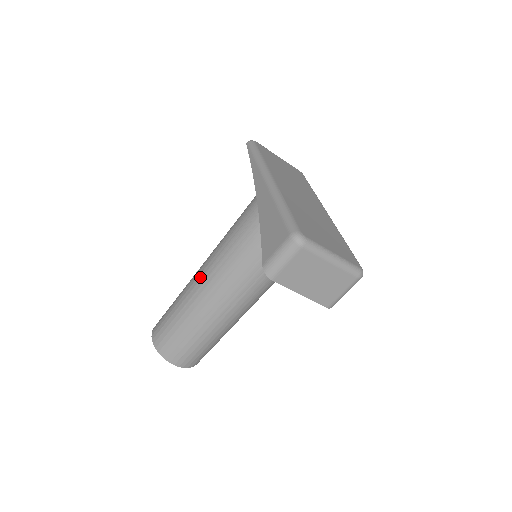
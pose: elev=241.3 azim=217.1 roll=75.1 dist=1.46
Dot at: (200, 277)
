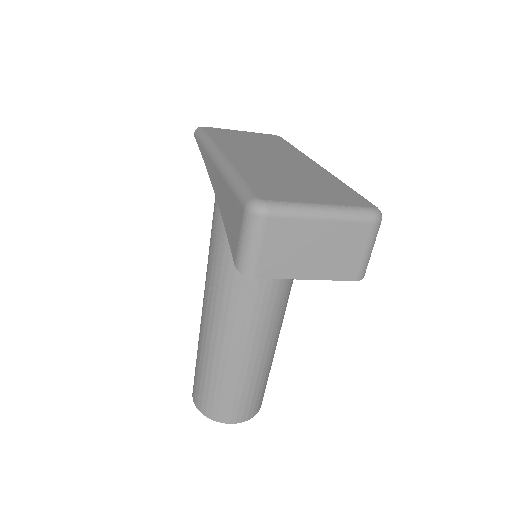
Dot at: (204, 310)
